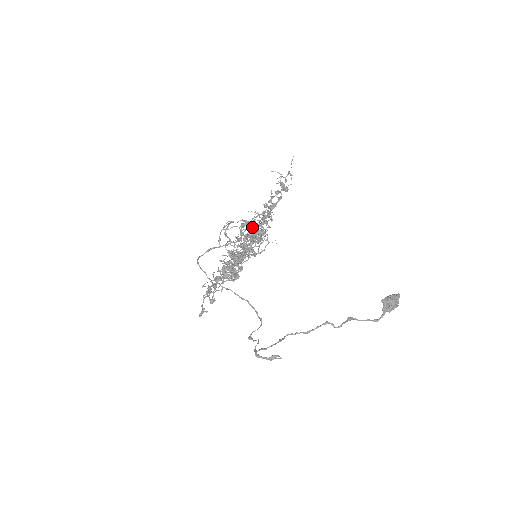
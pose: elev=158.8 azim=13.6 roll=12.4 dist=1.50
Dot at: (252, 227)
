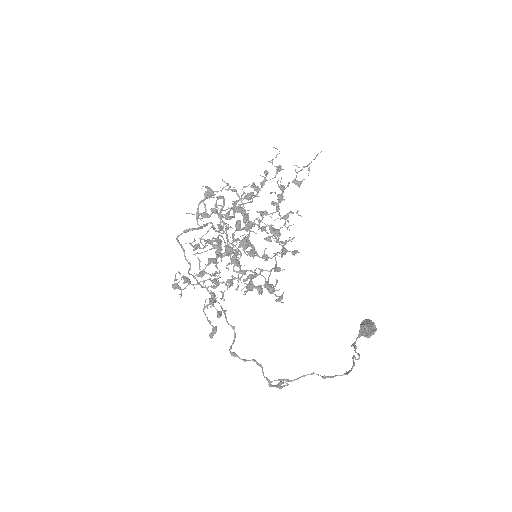
Dot at: (271, 224)
